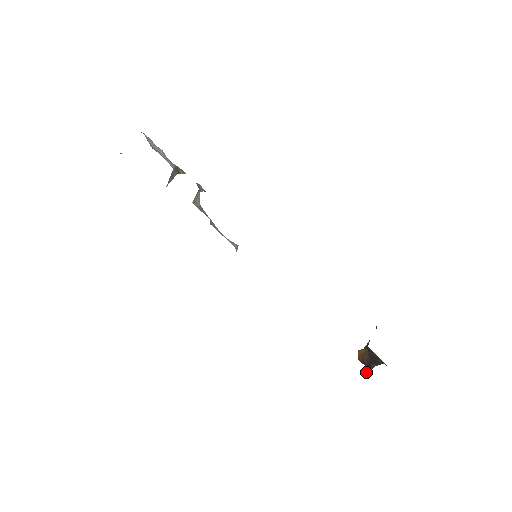
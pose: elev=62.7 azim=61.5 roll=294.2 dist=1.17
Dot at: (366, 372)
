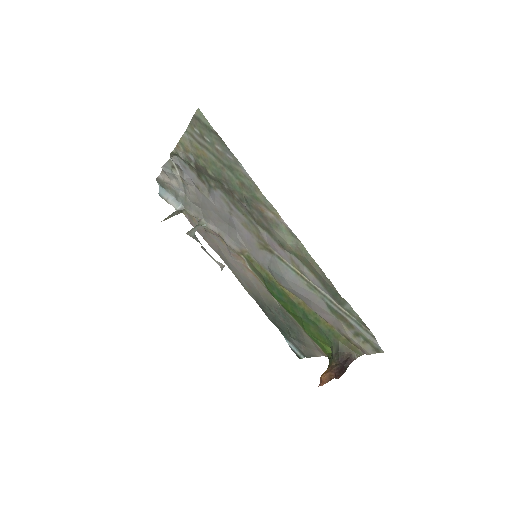
Dot at: (341, 375)
